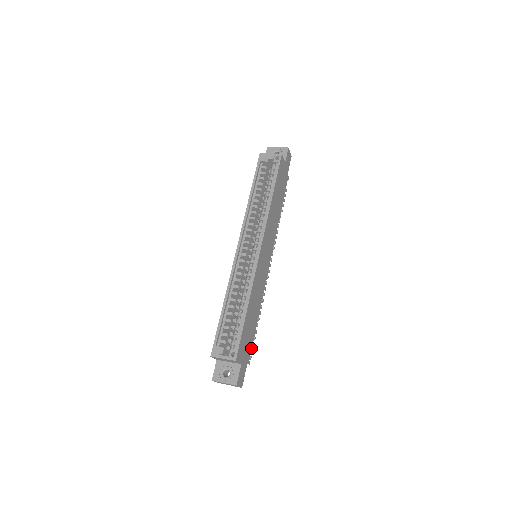
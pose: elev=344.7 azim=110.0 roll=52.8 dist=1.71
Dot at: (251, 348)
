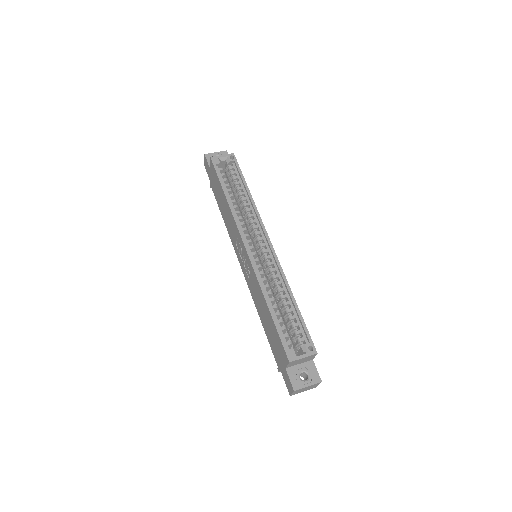
Dot at: occluded
